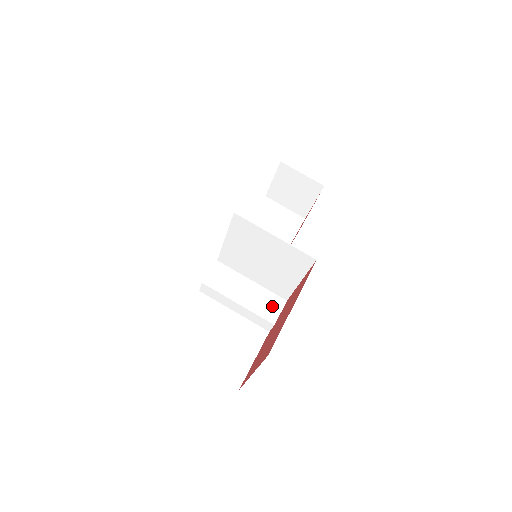
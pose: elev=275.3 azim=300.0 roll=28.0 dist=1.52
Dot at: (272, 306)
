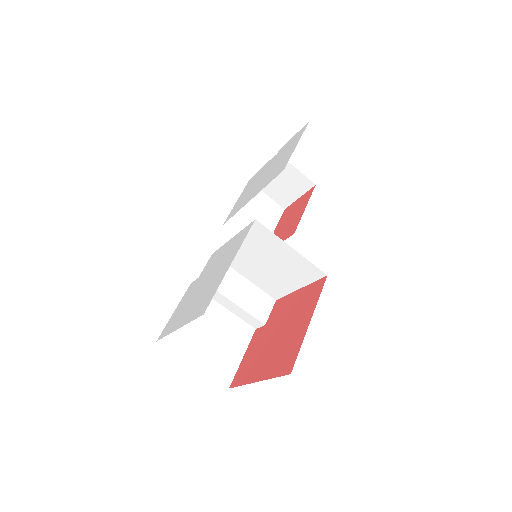
Dot at: (263, 305)
